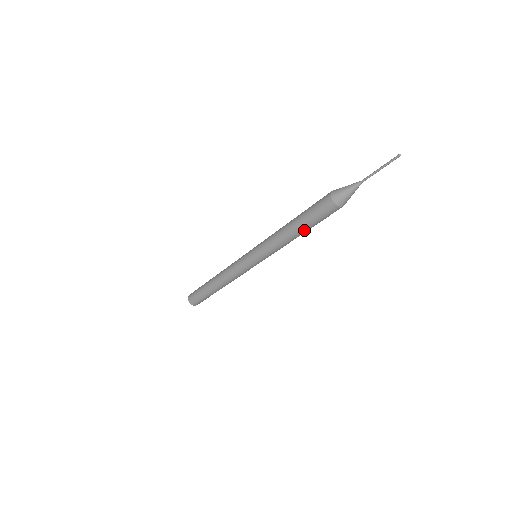
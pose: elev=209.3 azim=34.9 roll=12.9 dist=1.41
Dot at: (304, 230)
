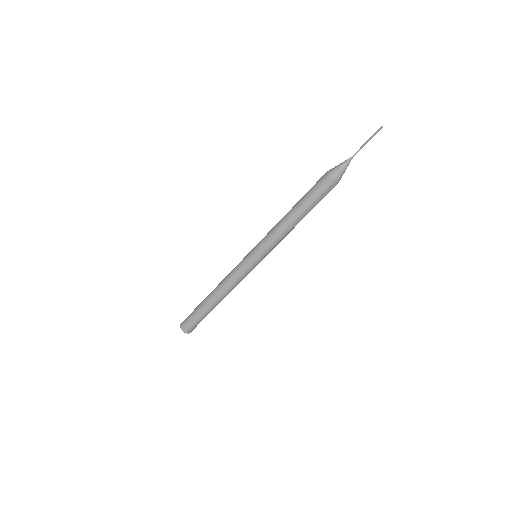
Dot at: (298, 207)
